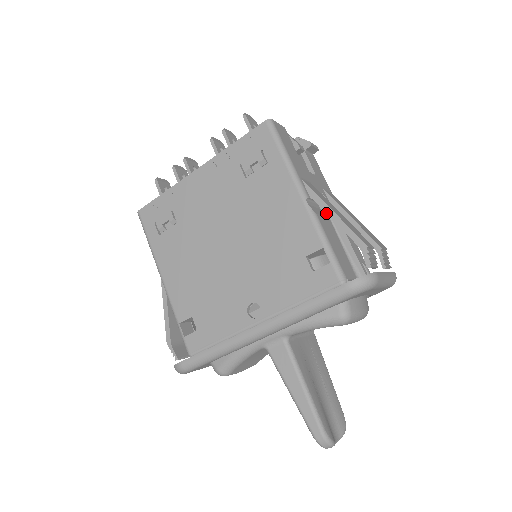
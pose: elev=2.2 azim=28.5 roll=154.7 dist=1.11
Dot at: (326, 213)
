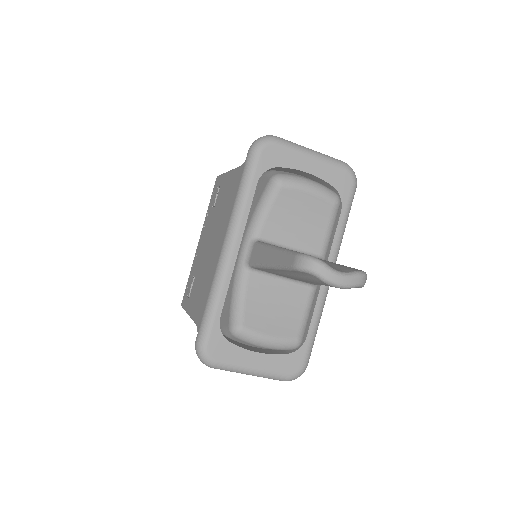
Dot at: occluded
